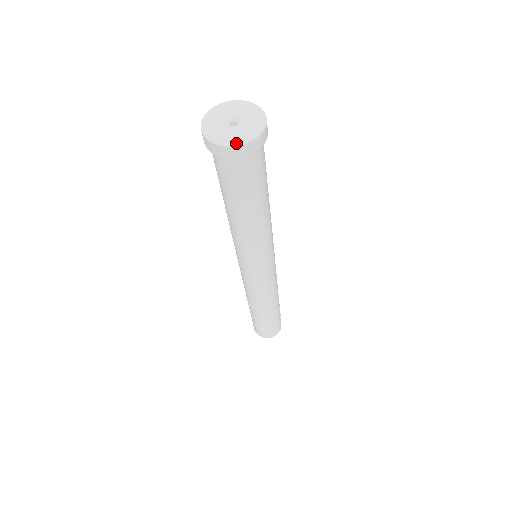
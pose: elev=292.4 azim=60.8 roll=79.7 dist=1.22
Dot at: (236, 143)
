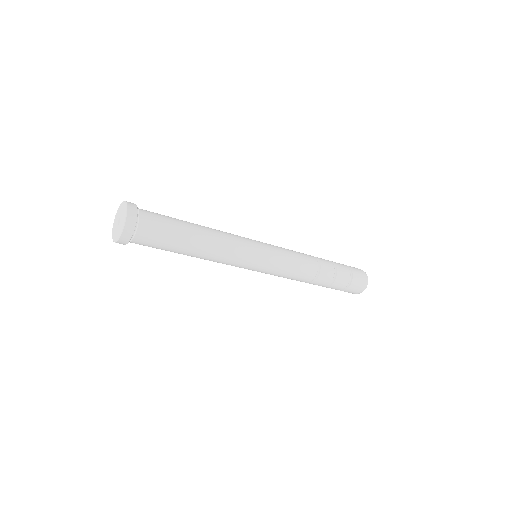
Dot at: (119, 235)
